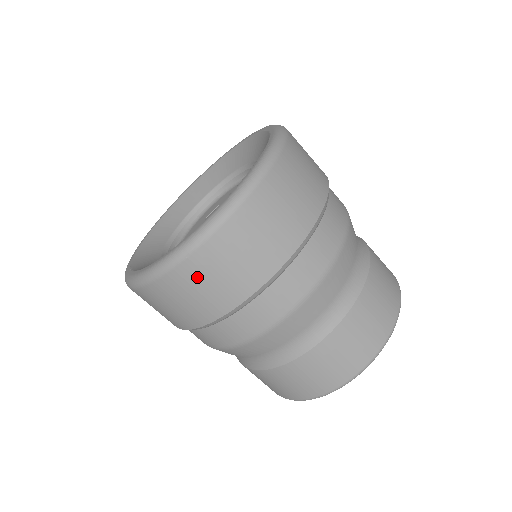
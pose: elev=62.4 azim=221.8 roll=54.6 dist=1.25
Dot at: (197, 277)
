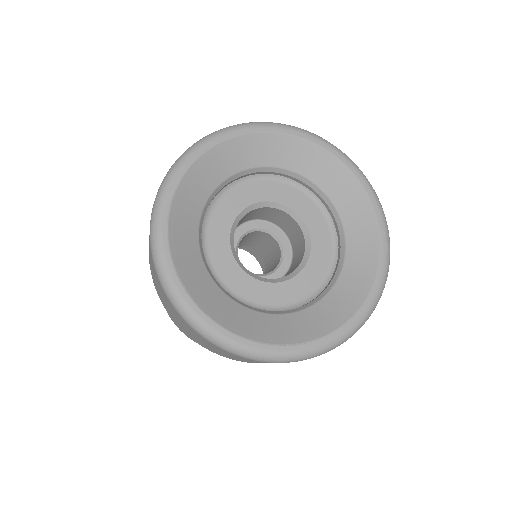
Dot at: occluded
